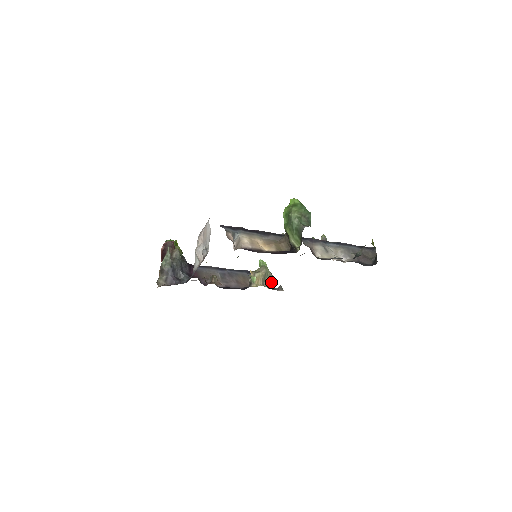
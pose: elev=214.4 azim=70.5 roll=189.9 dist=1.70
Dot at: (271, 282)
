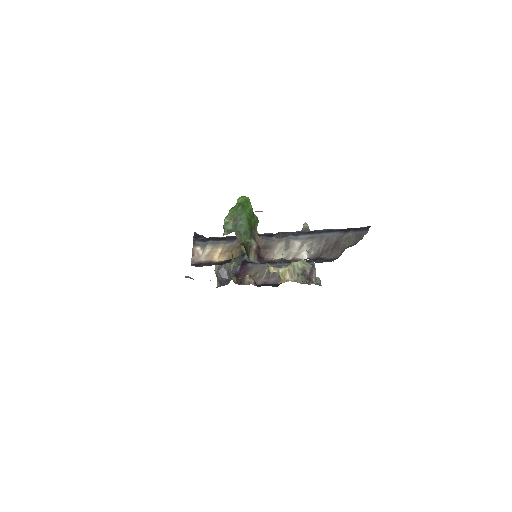
Dot at: (304, 275)
